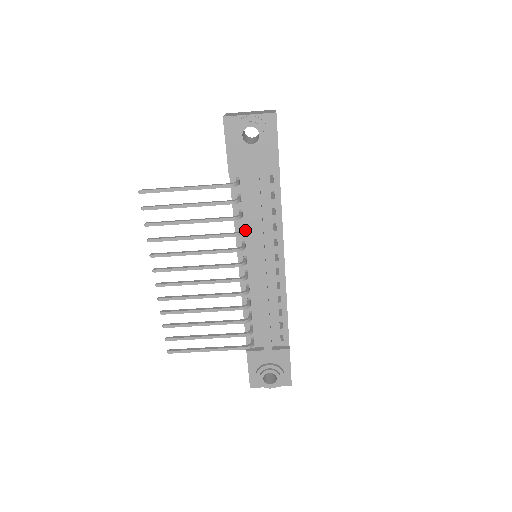
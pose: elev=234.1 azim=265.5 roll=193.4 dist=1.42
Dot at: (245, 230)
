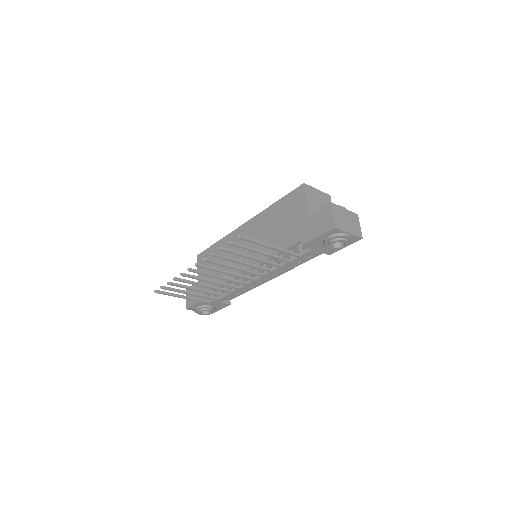
Dot at: occluded
